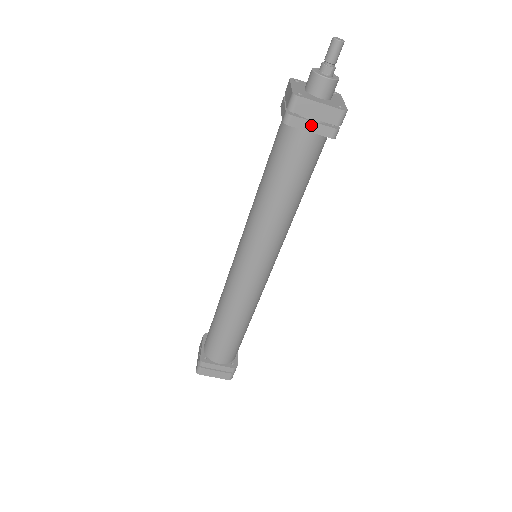
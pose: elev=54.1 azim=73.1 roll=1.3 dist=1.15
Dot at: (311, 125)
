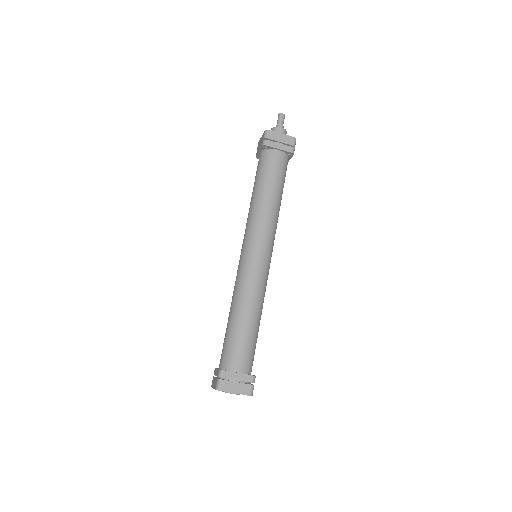
Dot at: (279, 145)
